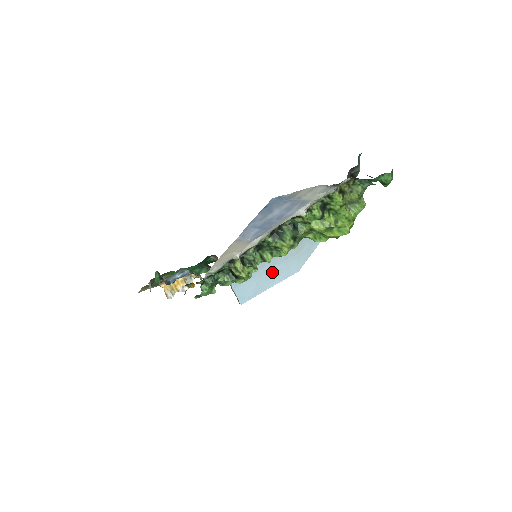
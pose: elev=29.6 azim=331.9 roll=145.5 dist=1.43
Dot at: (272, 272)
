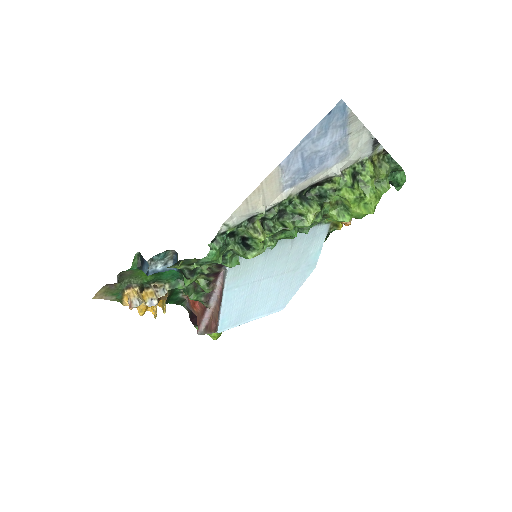
Dot at: (264, 290)
